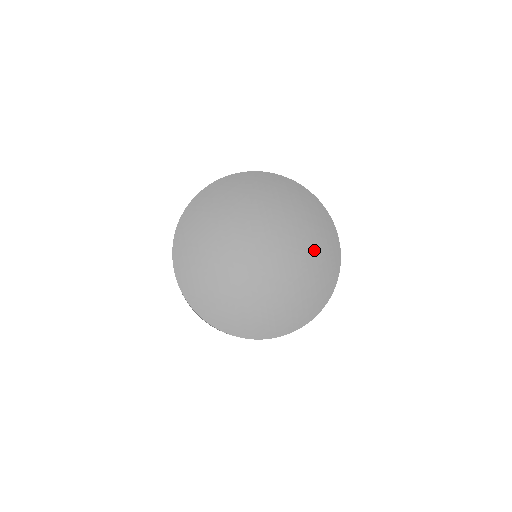
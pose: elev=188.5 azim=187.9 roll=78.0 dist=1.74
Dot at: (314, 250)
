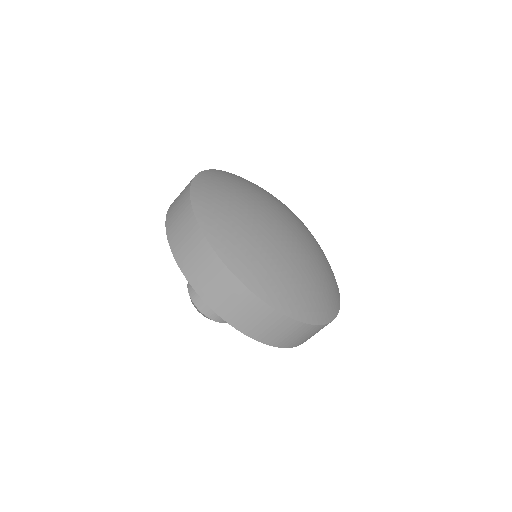
Dot at: occluded
